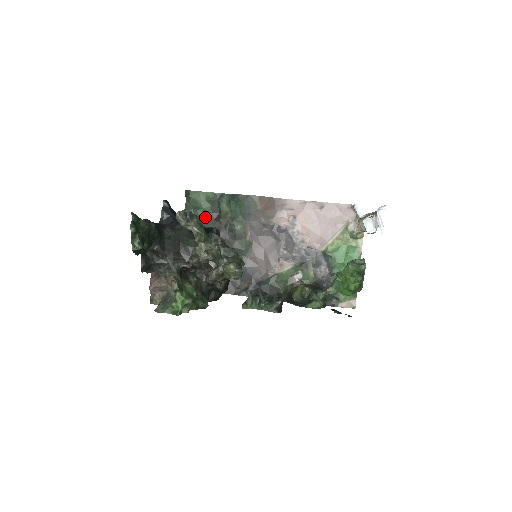
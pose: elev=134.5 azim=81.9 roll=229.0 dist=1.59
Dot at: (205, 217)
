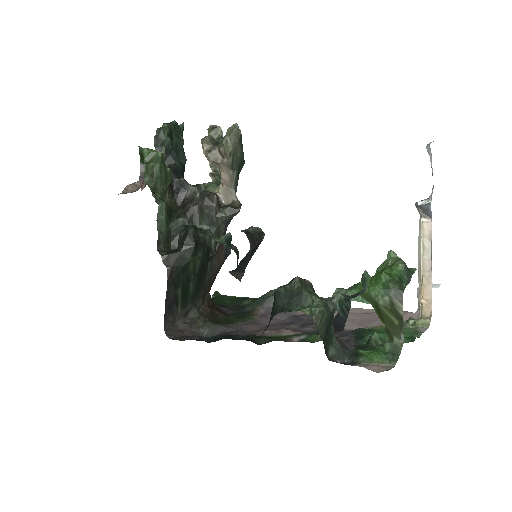
Dot at: (219, 303)
